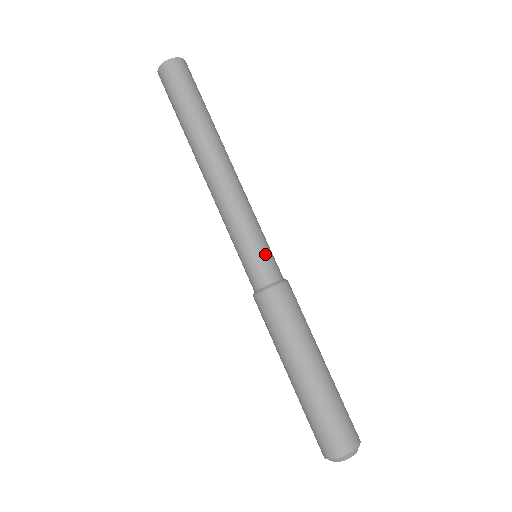
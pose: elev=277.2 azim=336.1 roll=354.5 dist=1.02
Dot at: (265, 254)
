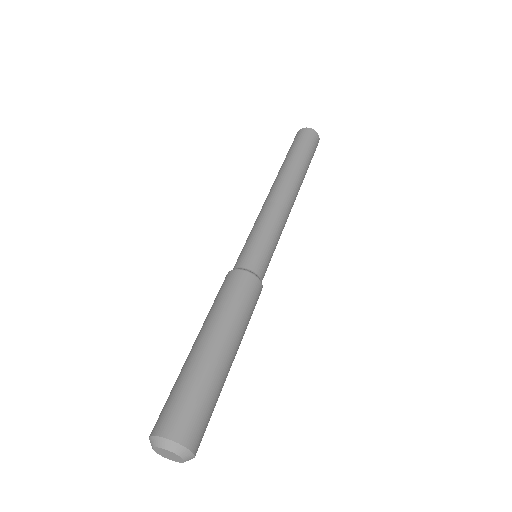
Dot at: (265, 254)
